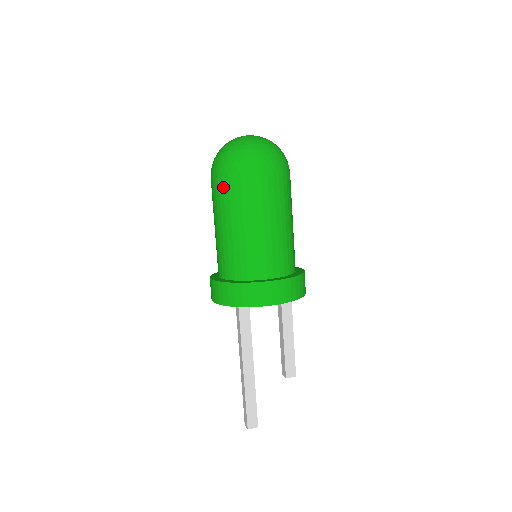
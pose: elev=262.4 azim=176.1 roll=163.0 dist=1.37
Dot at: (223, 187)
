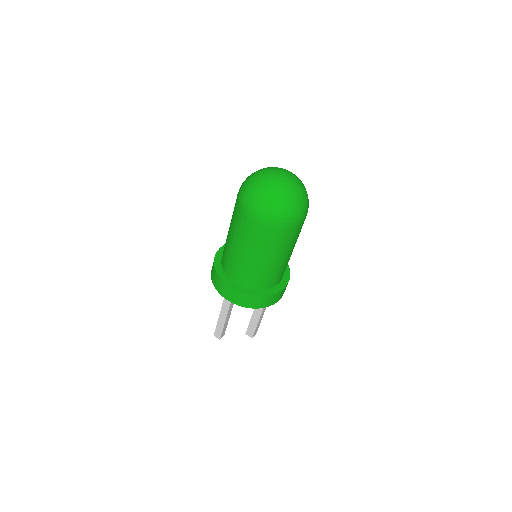
Dot at: (235, 204)
